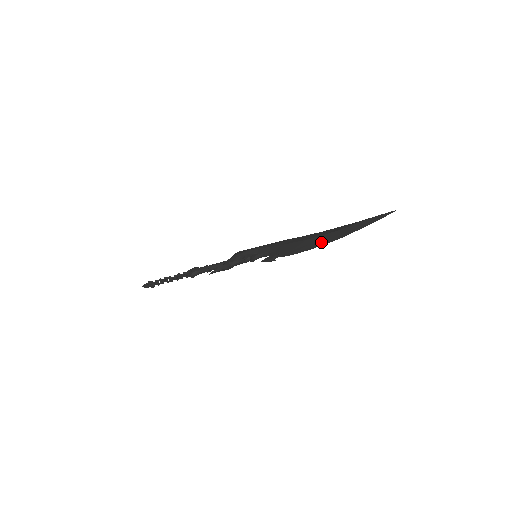
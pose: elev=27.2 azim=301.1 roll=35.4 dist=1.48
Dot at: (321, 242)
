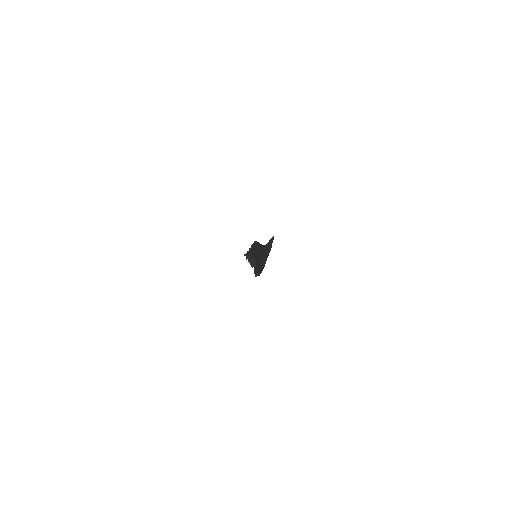
Dot at: (260, 268)
